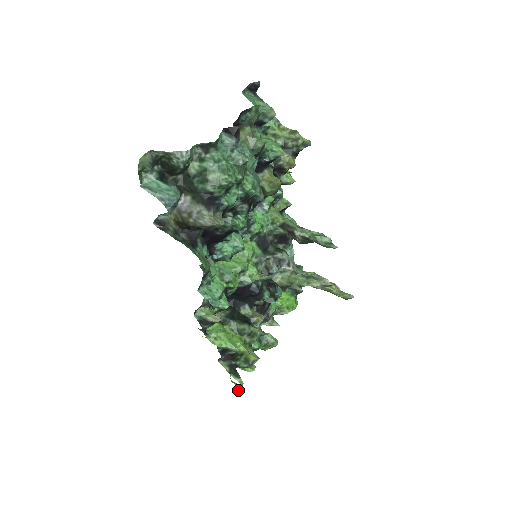
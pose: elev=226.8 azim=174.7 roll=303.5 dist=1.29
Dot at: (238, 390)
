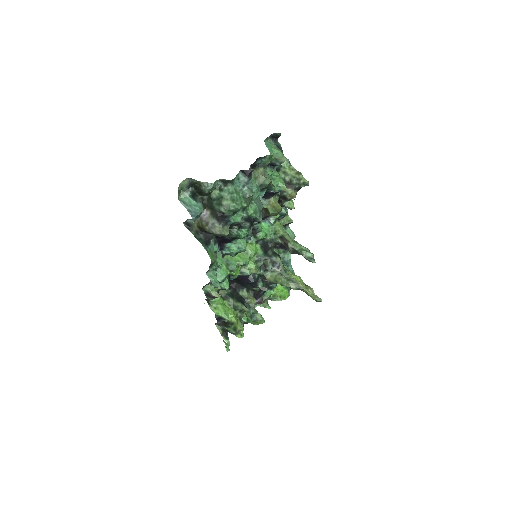
Dot at: (226, 348)
